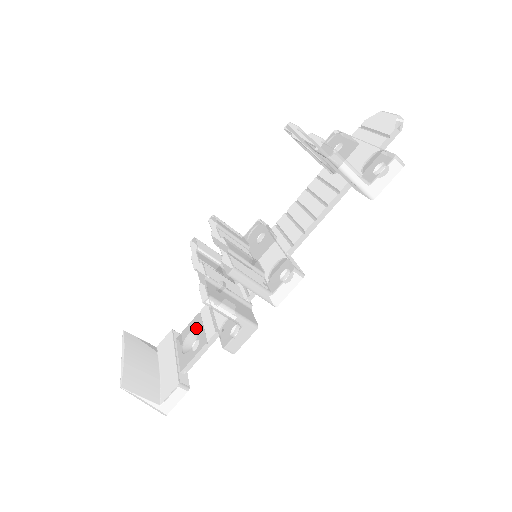
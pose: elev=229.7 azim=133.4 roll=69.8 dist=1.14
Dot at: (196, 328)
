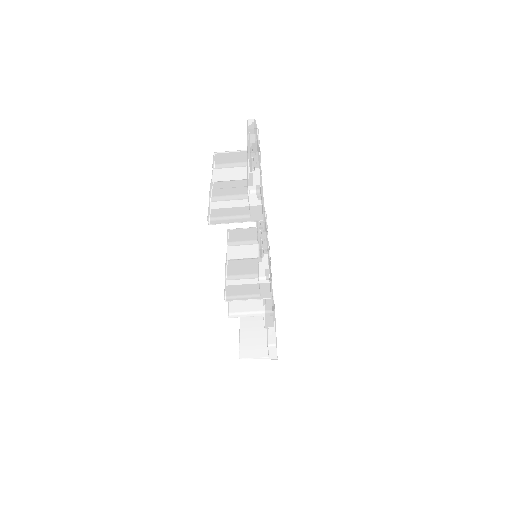
Dot at: occluded
